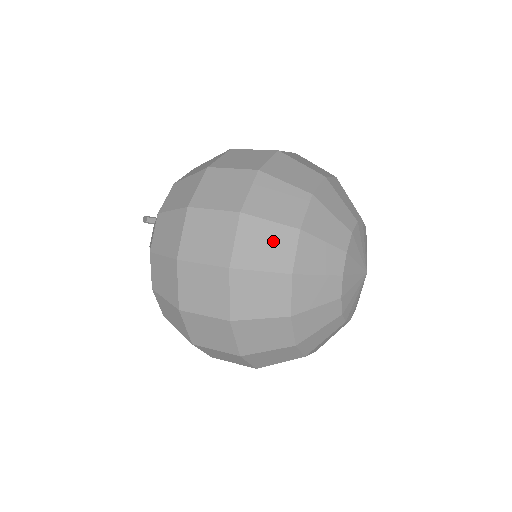
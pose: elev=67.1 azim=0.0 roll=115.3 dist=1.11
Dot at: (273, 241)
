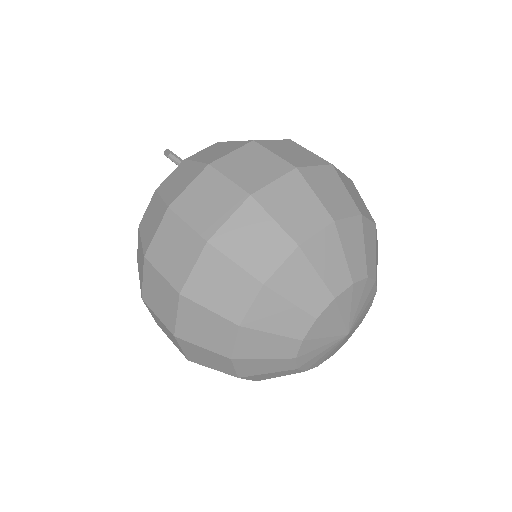
Dot at: (212, 358)
